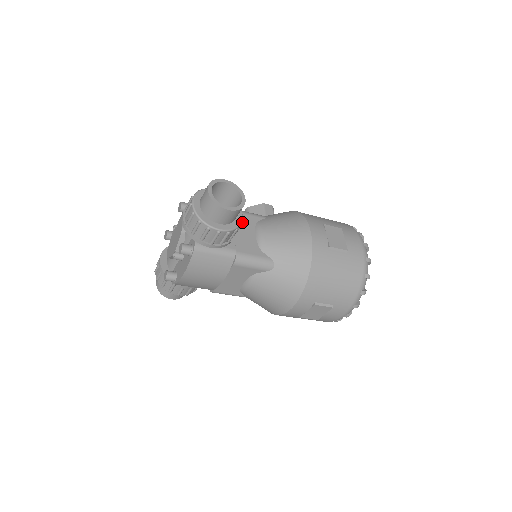
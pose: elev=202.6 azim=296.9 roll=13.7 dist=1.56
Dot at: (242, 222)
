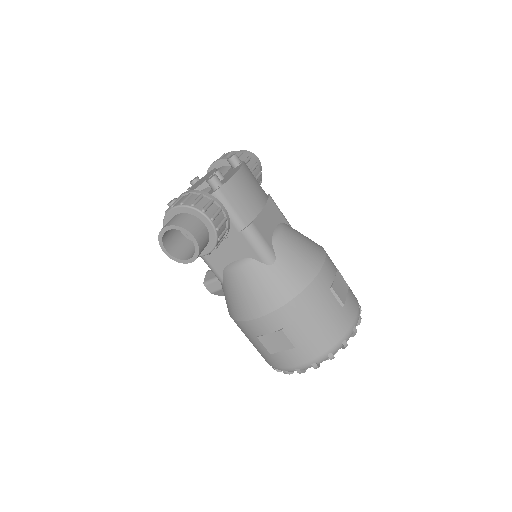
Dot at: occluded
